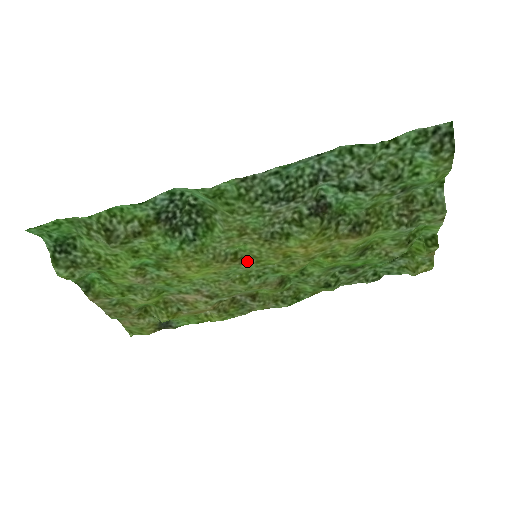
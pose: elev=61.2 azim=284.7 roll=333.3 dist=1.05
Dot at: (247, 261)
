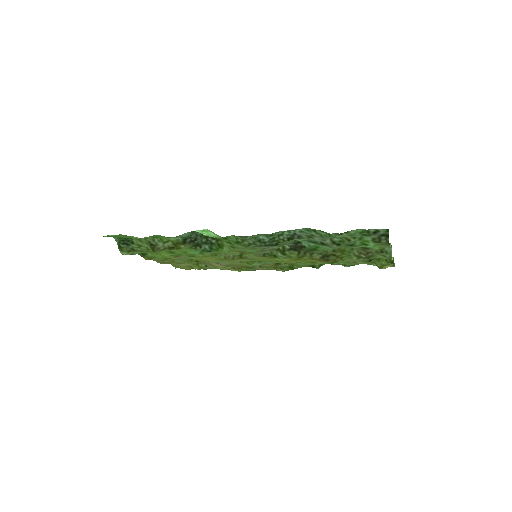
Dot at: (249, 259)
